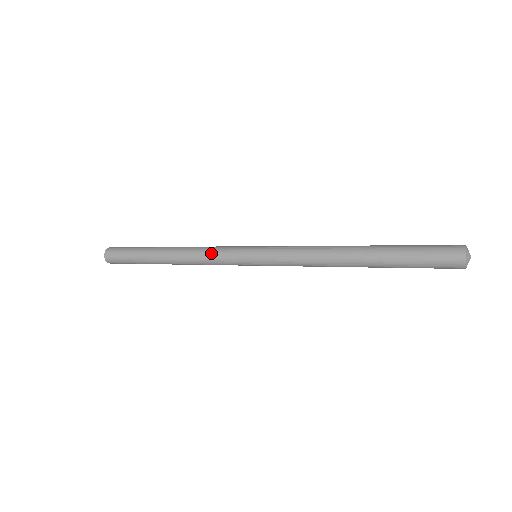
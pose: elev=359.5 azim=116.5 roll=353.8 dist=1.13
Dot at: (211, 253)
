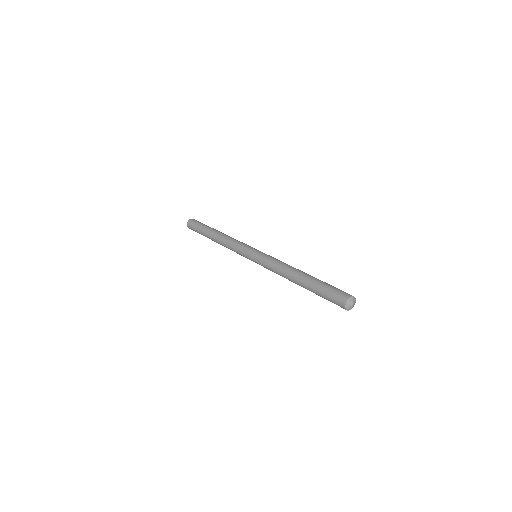
Dot at: (233, 249)
